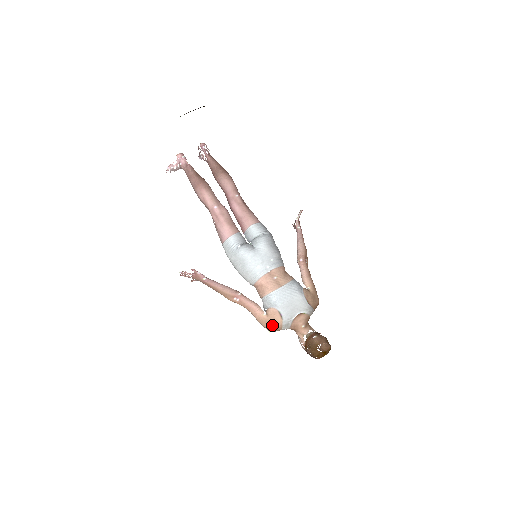
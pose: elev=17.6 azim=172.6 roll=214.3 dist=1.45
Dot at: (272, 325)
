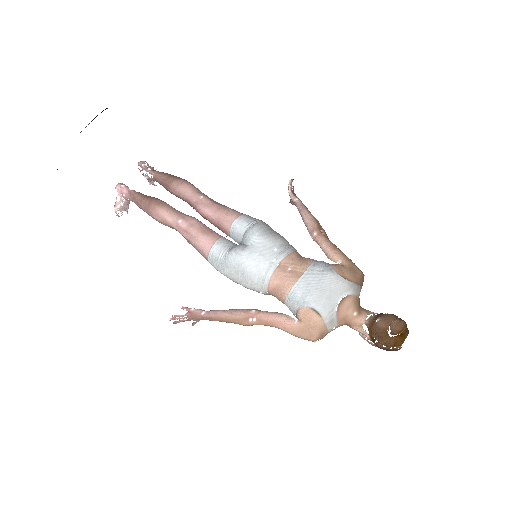
Dot at: (312, 331)
